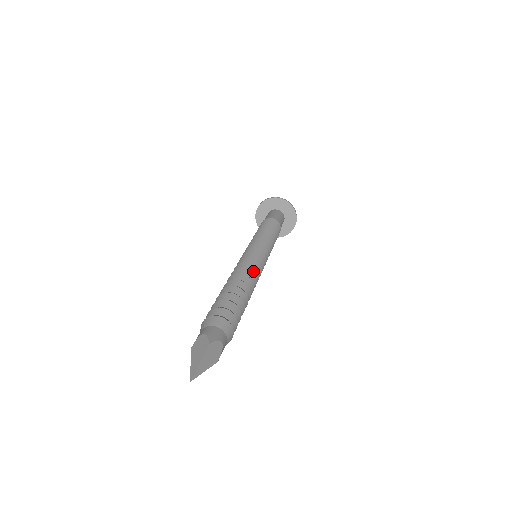
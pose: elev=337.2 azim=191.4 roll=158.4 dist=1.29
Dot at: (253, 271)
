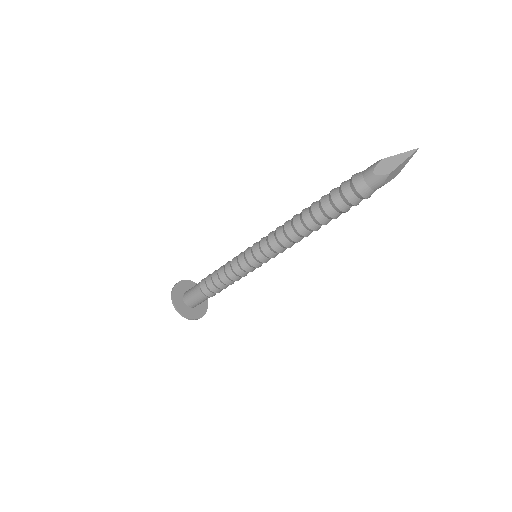
Dot at: occluded
